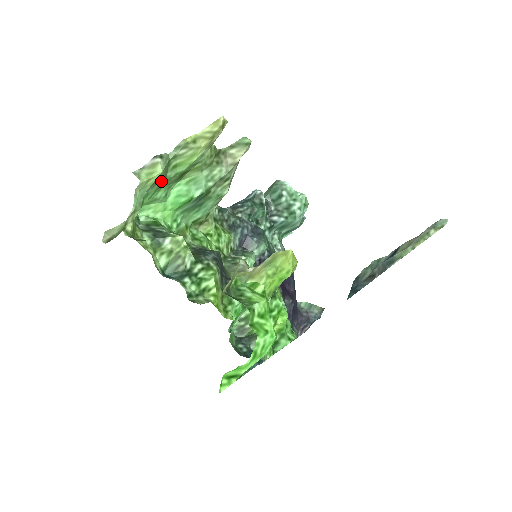
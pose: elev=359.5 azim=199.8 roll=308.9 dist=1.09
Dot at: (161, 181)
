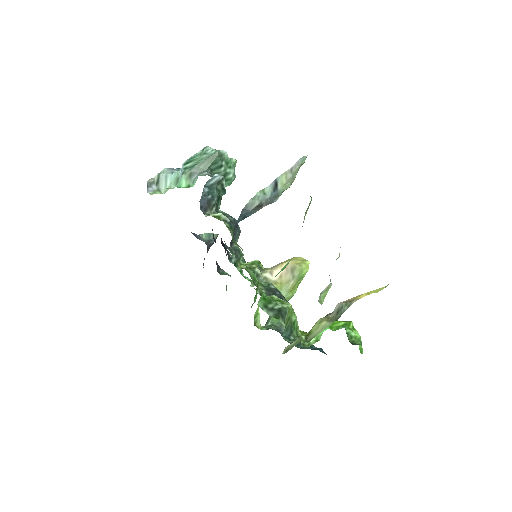
Dot at: occluded
